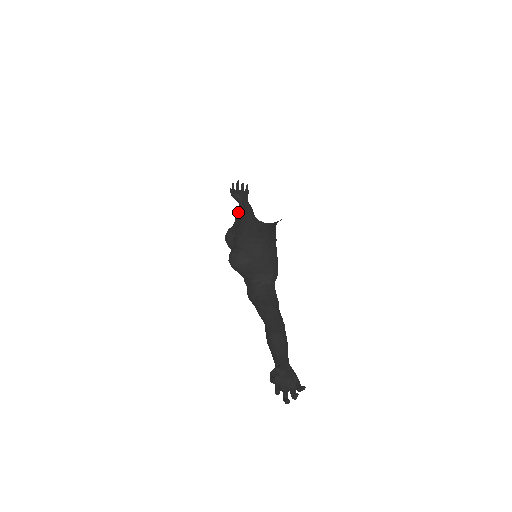
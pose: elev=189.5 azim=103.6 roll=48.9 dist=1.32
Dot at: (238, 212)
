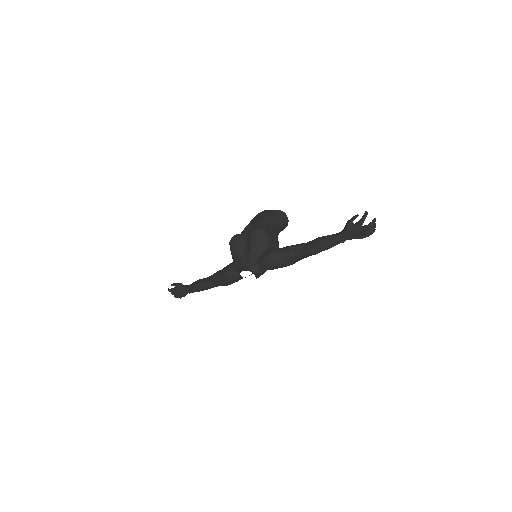
Dot at: occluded
